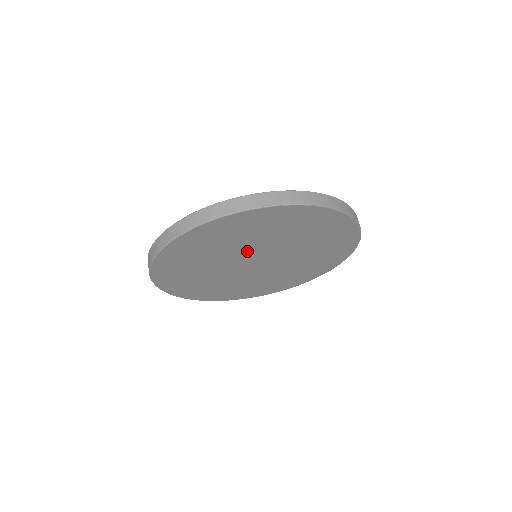
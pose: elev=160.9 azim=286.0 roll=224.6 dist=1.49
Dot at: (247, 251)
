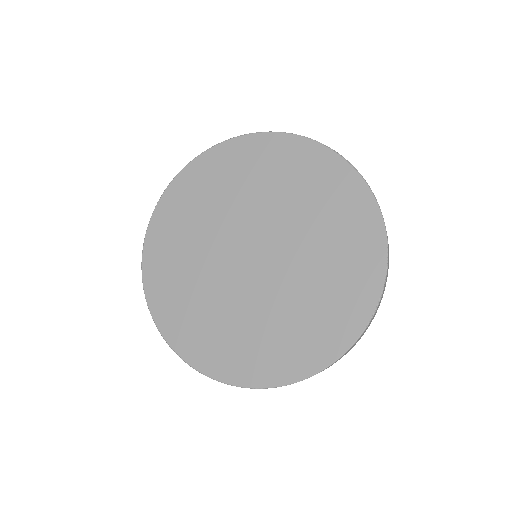
Dot at: (230, 228)
